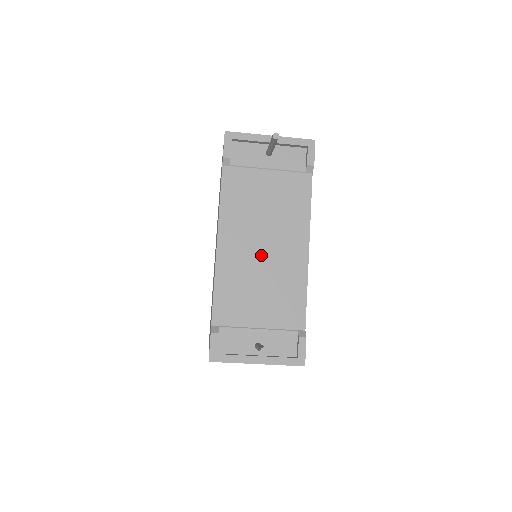
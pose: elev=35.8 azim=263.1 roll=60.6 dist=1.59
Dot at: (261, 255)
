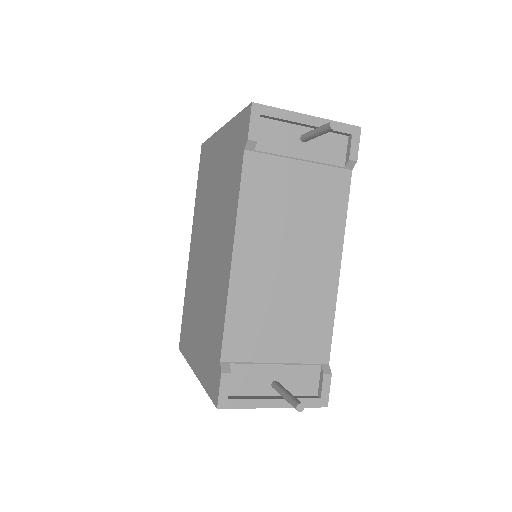
Dot at: (285, 272)
